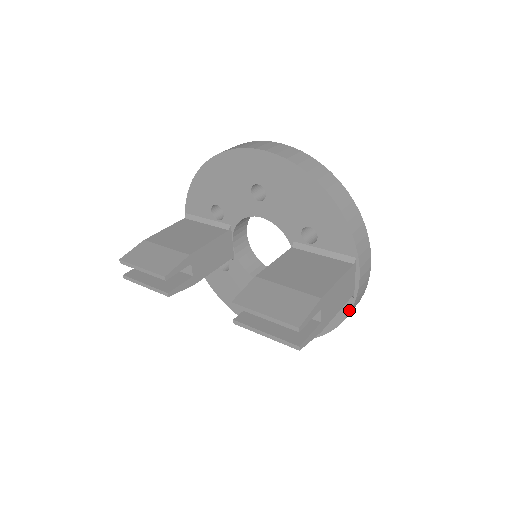
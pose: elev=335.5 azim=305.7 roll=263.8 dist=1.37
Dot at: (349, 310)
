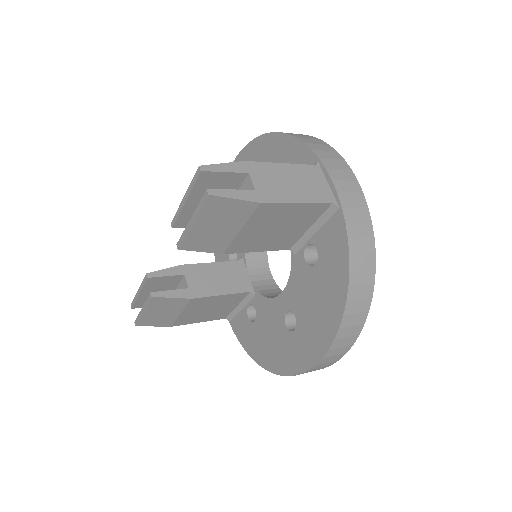
Dot at: (345, 230)
